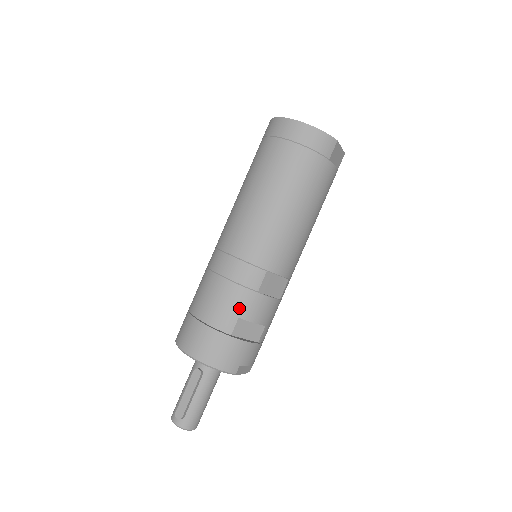
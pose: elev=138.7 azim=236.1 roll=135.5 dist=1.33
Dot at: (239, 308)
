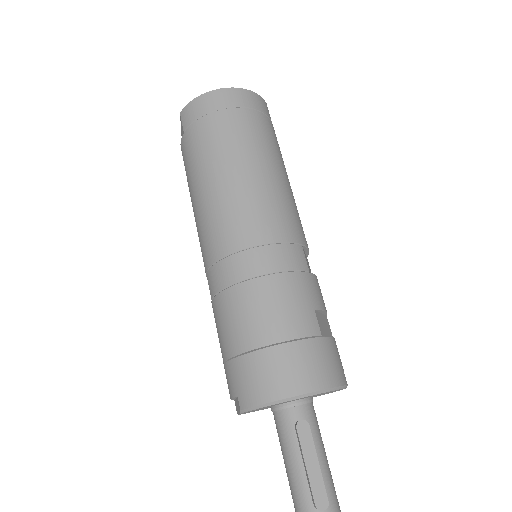
Dot at: (308, 298)
